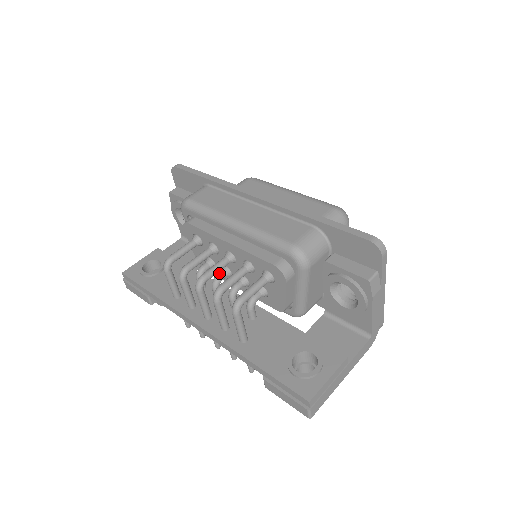
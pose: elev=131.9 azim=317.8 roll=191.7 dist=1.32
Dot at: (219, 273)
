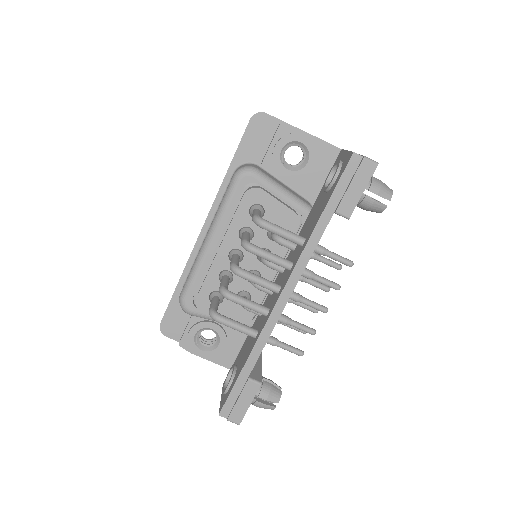
Dot at: occluded
